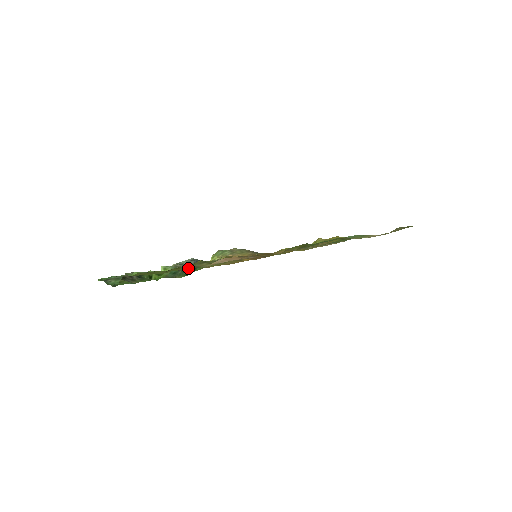
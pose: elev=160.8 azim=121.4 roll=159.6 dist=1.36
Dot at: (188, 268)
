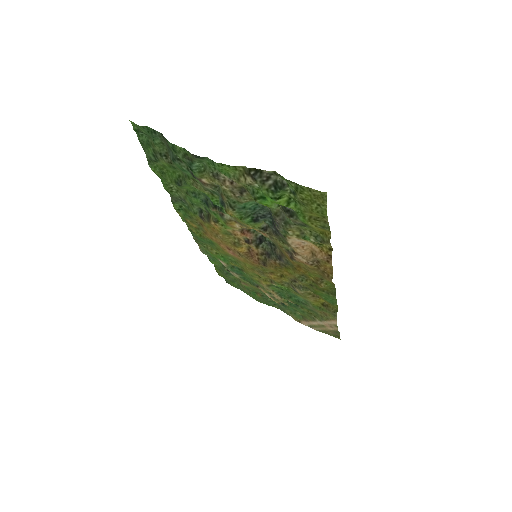
Dot at: (282, 221)
